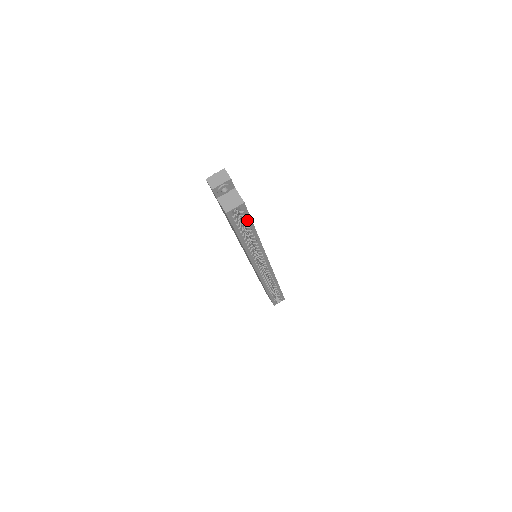
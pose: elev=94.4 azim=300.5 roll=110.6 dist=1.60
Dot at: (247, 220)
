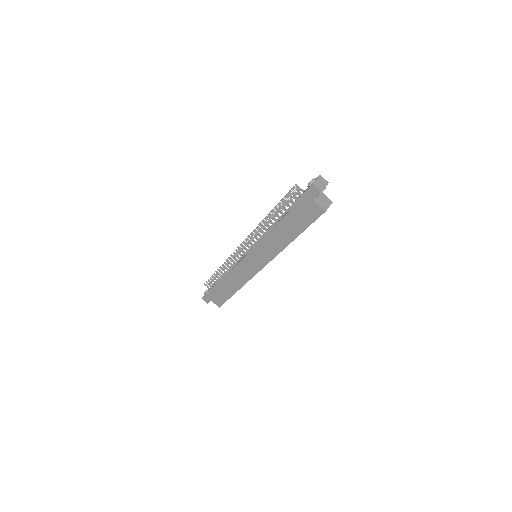
Dot at: occluded
